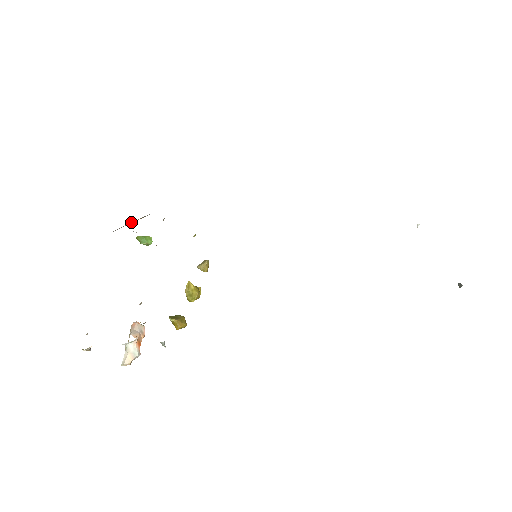
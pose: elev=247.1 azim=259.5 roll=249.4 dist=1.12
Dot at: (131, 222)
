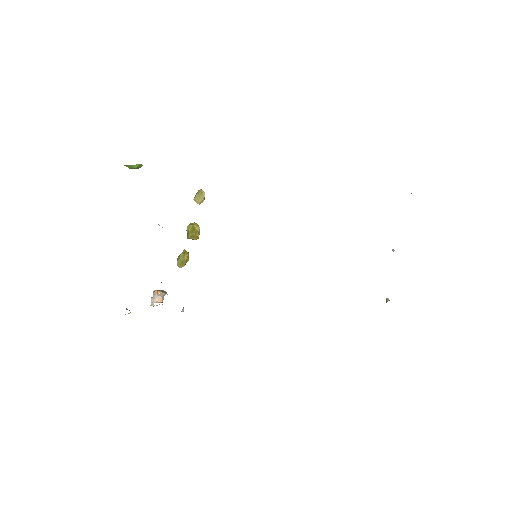
Dot at: occluded
